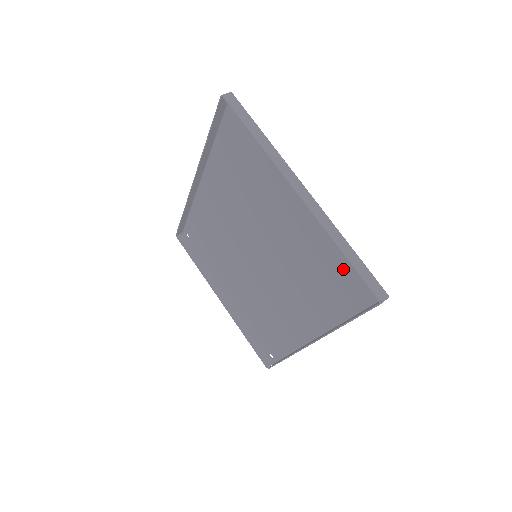
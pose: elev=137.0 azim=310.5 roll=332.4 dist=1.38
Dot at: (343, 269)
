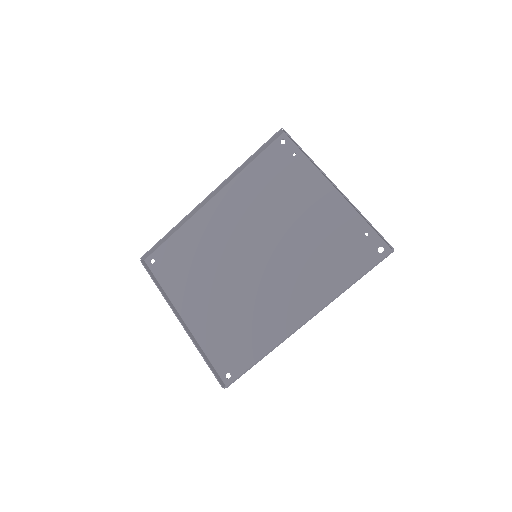
Dot at: (356, 240)
